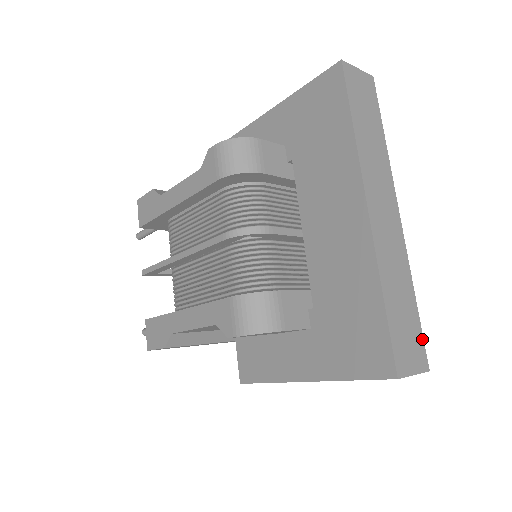
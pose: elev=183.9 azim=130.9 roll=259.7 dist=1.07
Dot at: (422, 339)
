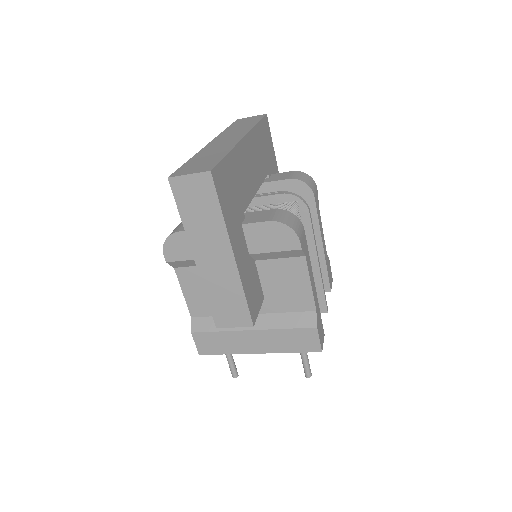
Dot at: (217, 163)
